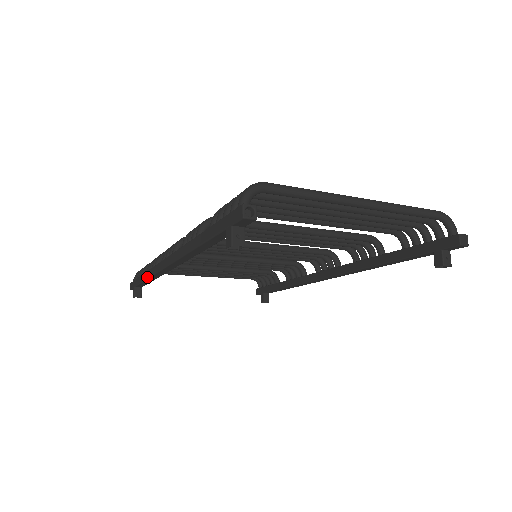
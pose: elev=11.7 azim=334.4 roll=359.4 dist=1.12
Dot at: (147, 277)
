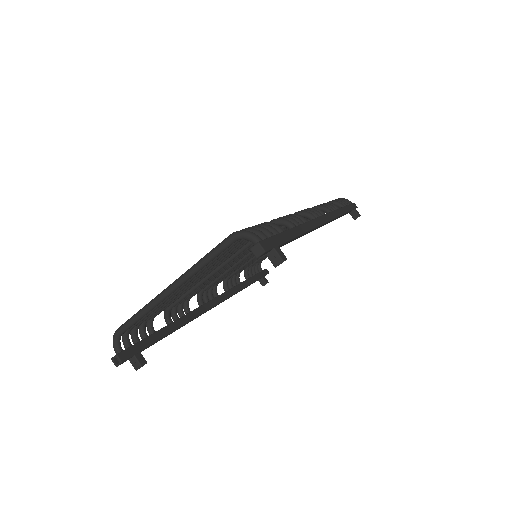
Dot at: occluded
